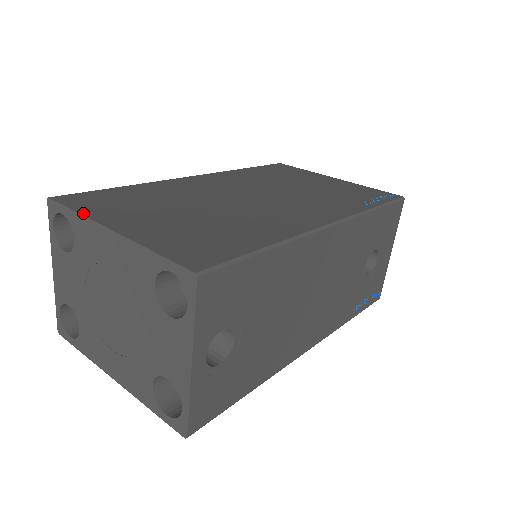
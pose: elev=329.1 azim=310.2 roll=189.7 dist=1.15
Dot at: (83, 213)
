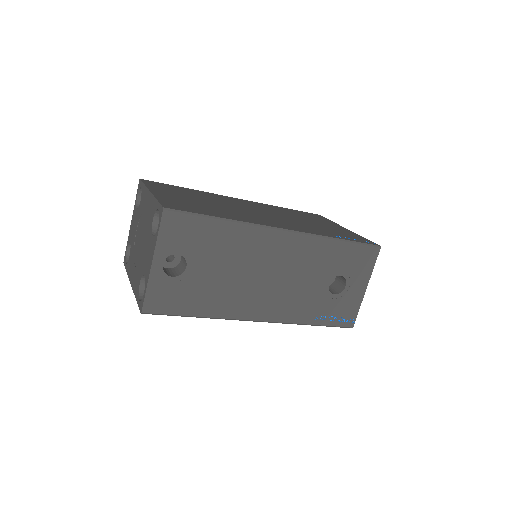
Dot at: (147, 185)
